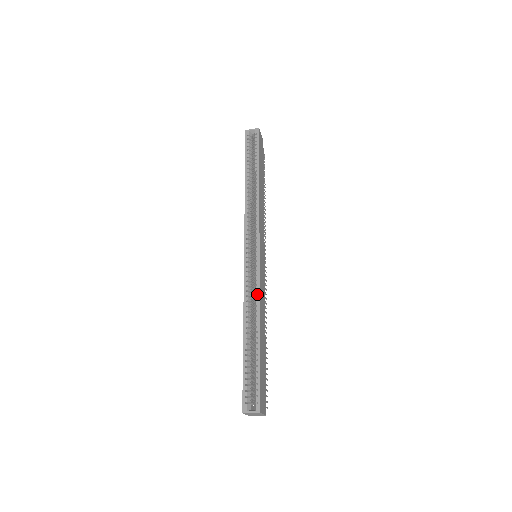
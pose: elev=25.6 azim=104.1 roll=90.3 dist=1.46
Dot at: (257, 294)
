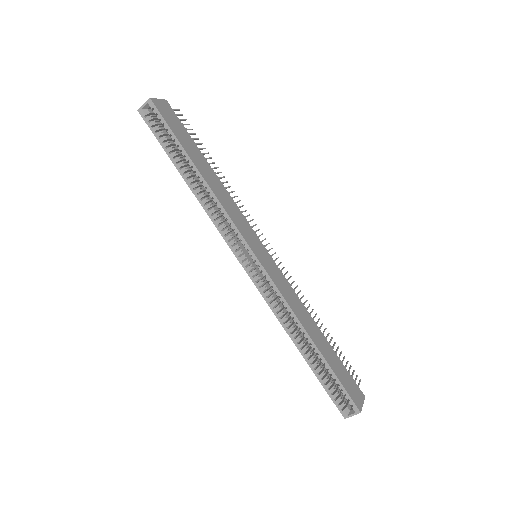
Dot at: (286, 306)
